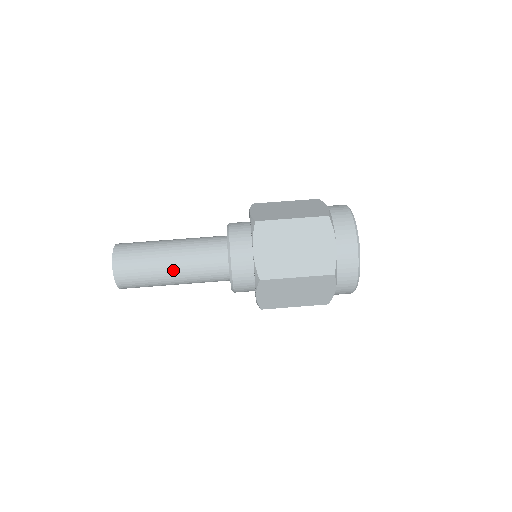
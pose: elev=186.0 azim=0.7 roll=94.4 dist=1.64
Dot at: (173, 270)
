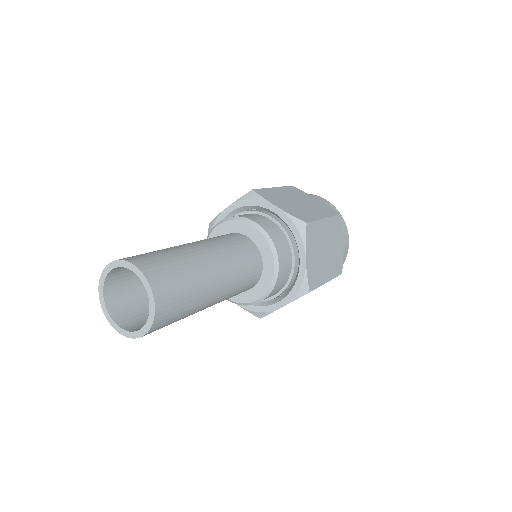
Dot at: (217, 294)
